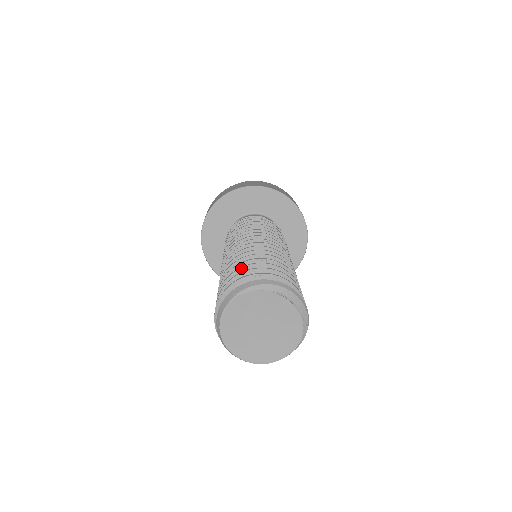
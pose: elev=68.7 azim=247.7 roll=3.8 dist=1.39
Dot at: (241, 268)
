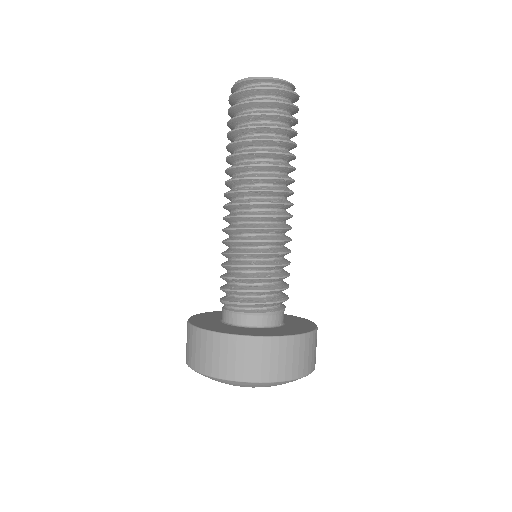
Dot at: occluded
